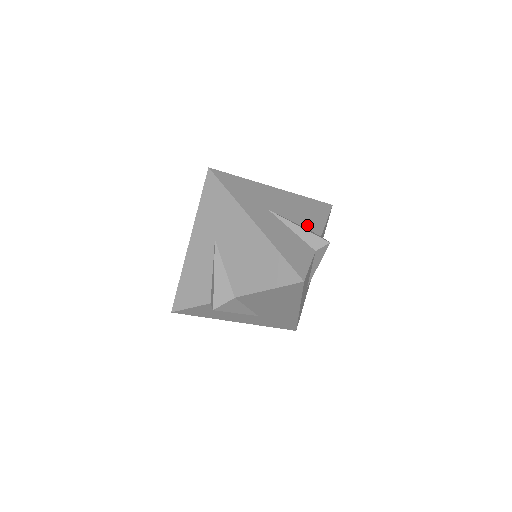
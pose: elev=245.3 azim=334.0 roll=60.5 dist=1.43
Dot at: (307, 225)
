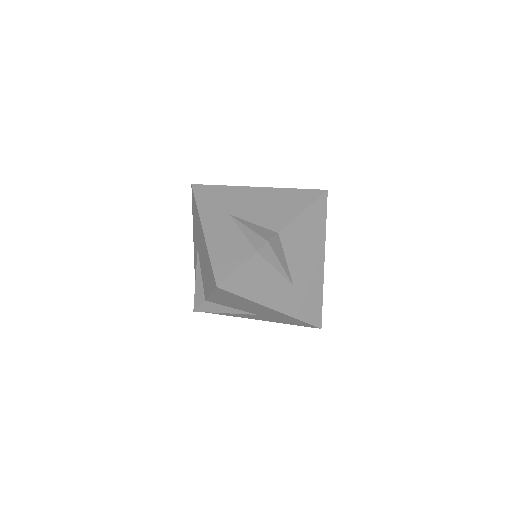
Dot at: (268, 223)
